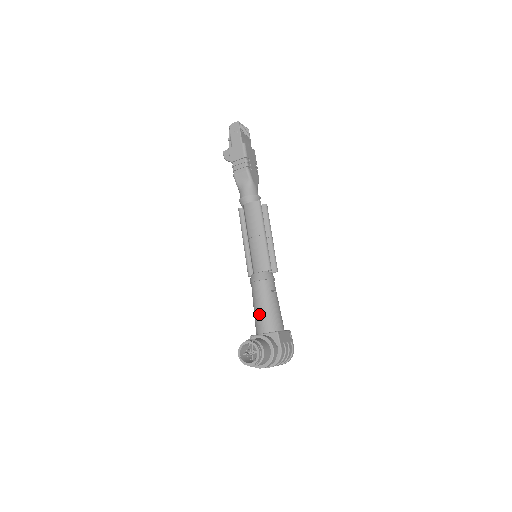
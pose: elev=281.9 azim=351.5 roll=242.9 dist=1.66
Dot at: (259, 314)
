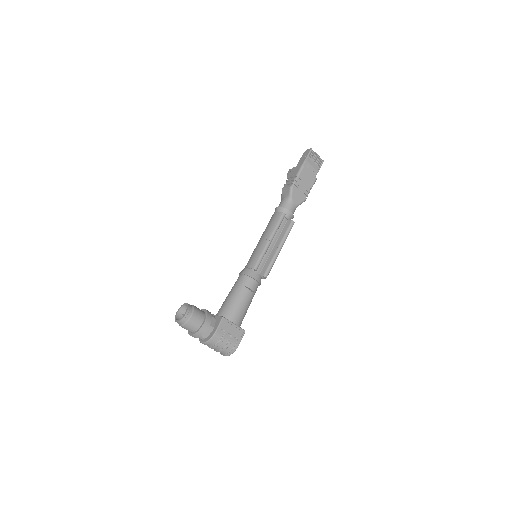
Dot at: (225, 300)
